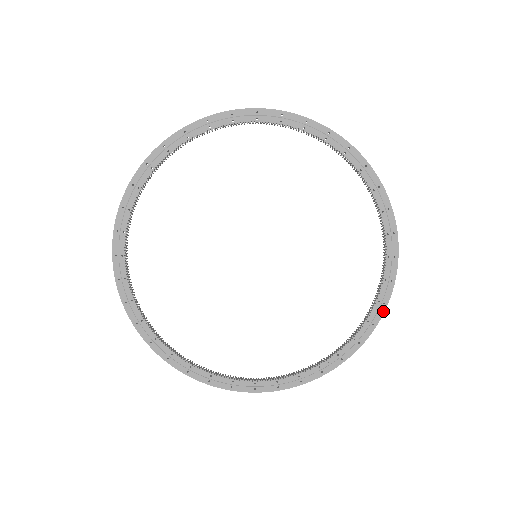
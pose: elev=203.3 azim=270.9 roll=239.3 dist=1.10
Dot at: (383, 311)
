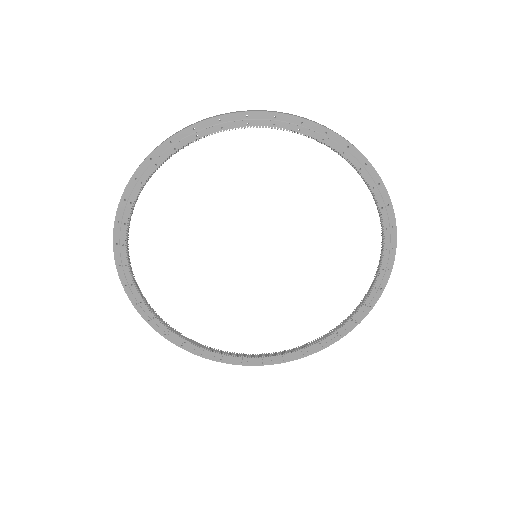
Dot at: (368, 313)
